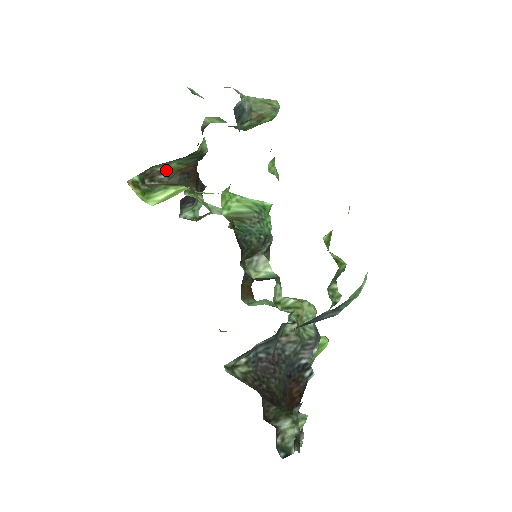
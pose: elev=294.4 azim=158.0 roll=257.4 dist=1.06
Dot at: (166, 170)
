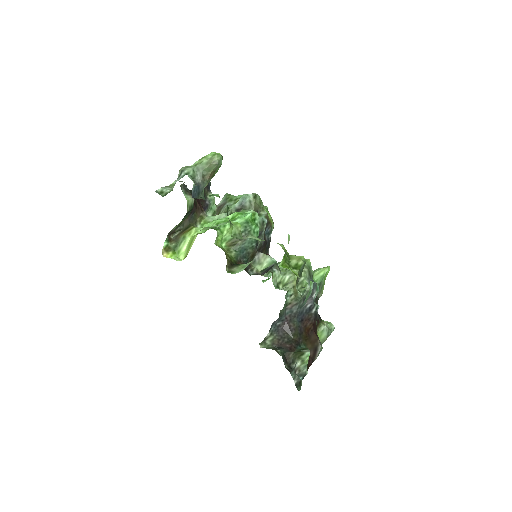
Dot at: (178, 225)
